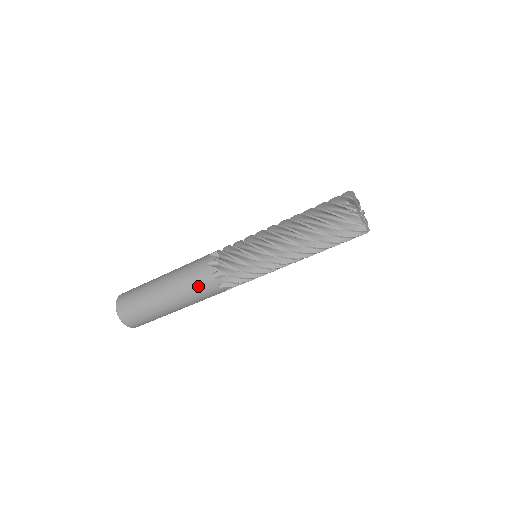
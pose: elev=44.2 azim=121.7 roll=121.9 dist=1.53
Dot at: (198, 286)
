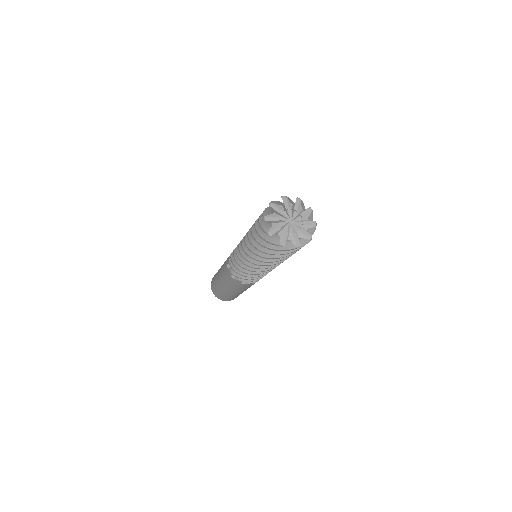
Dot at: (231, 283)
